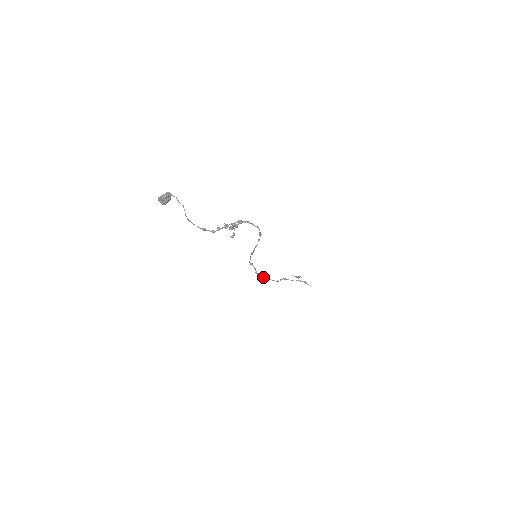
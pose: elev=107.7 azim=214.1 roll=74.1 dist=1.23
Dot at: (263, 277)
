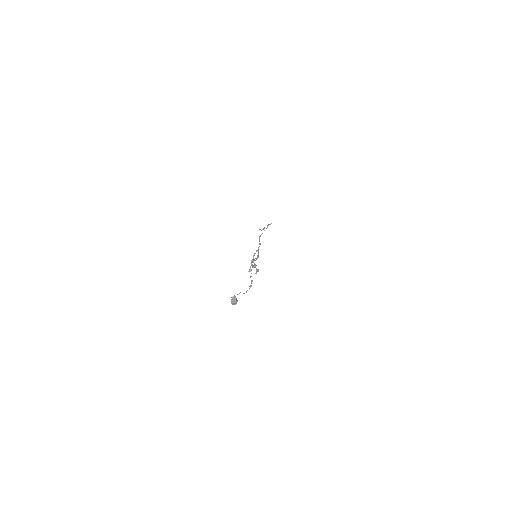
Dot at: occluded
